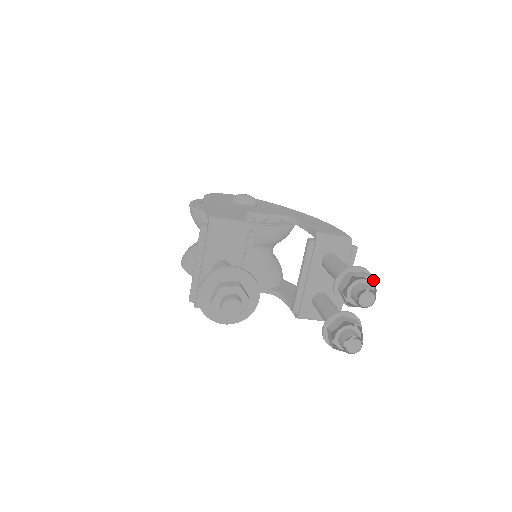
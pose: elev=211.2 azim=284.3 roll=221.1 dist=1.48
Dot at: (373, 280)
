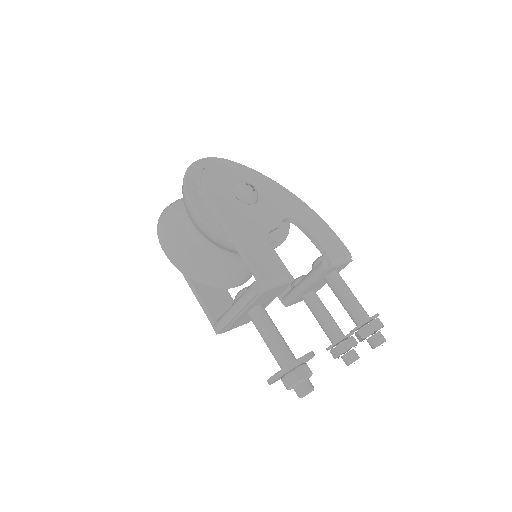
Dot at: occluded
